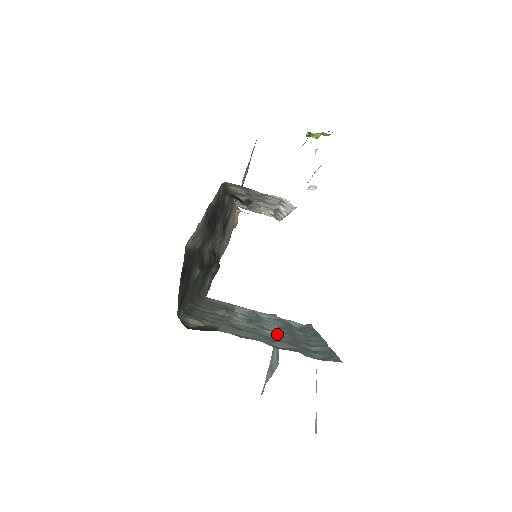
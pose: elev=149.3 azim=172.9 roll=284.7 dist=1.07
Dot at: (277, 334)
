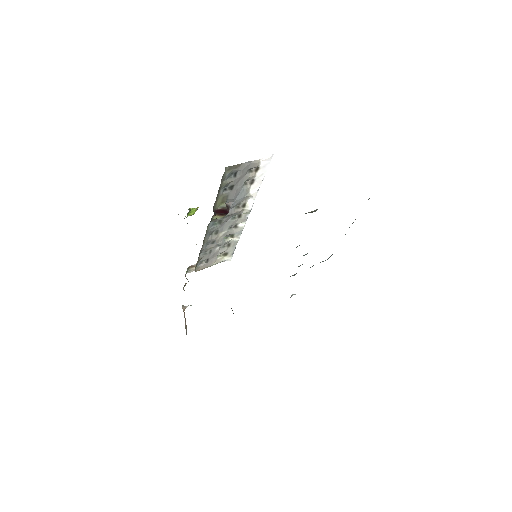
Dot at: occluded
